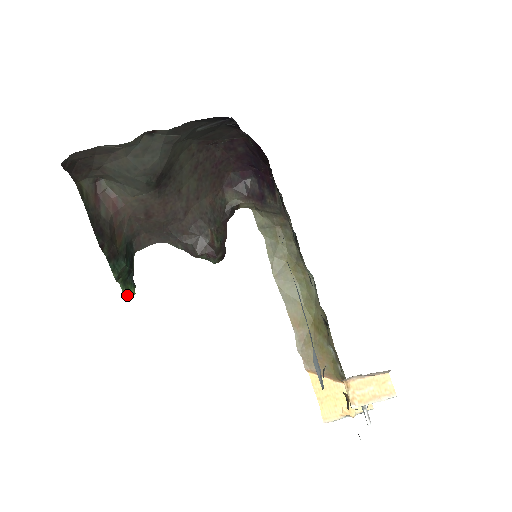
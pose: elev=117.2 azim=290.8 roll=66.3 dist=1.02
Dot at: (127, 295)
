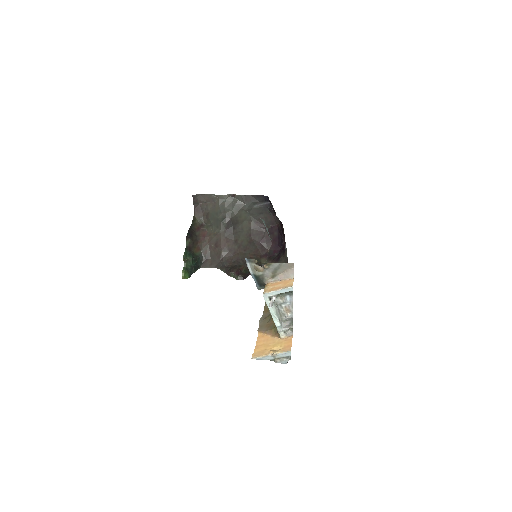
Dot at: (183, 276)
